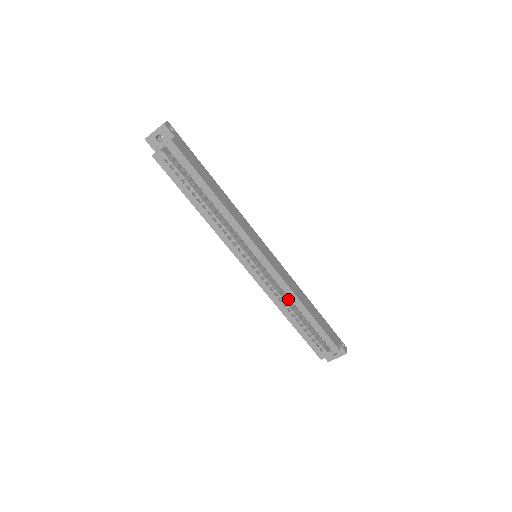
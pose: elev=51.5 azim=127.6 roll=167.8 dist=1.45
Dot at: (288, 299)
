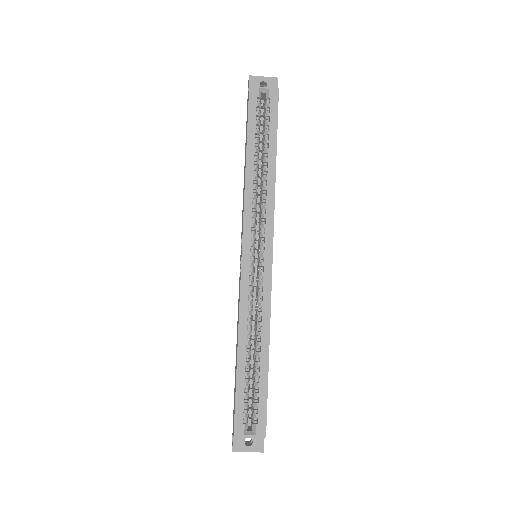
Dot at: occluded
